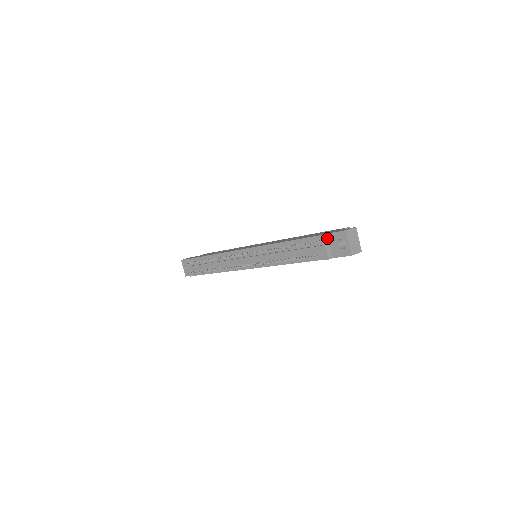
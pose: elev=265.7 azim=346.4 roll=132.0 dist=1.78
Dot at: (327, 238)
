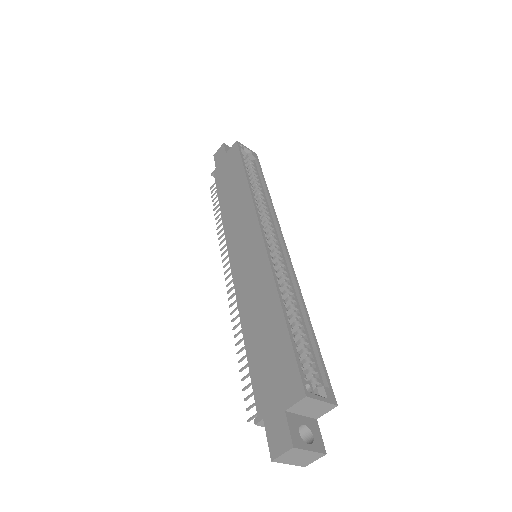
Dot at: occluded
